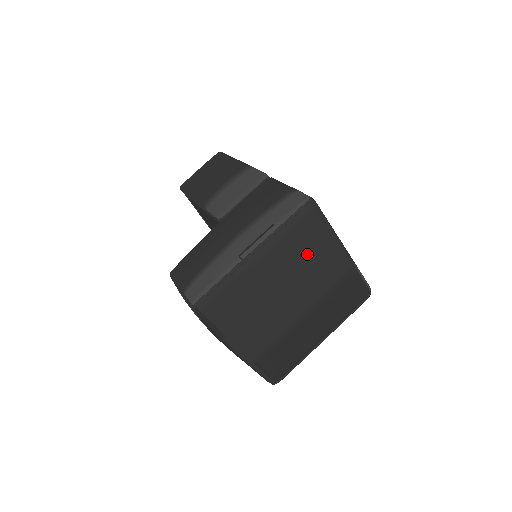
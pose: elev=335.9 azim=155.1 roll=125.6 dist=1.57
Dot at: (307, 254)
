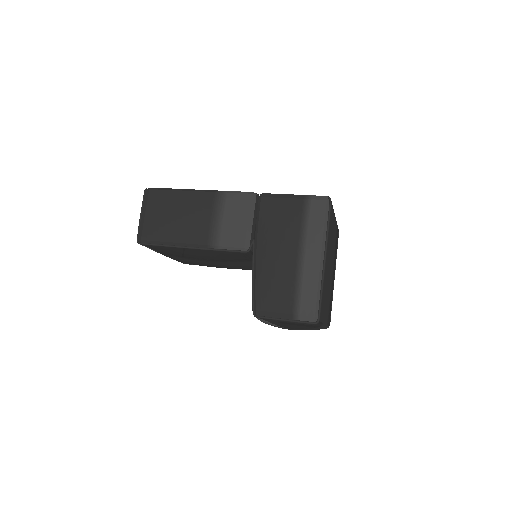
Dot at: (332, 234)
